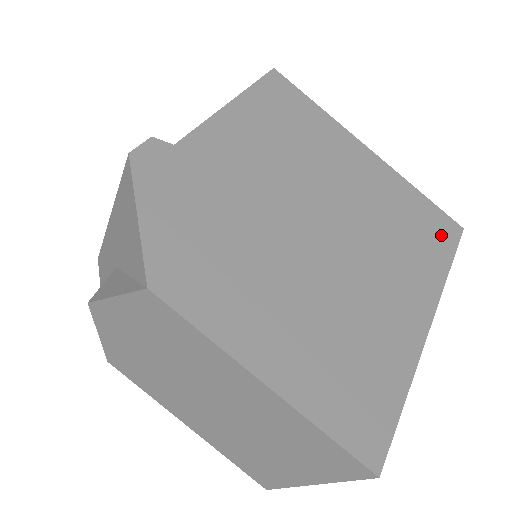
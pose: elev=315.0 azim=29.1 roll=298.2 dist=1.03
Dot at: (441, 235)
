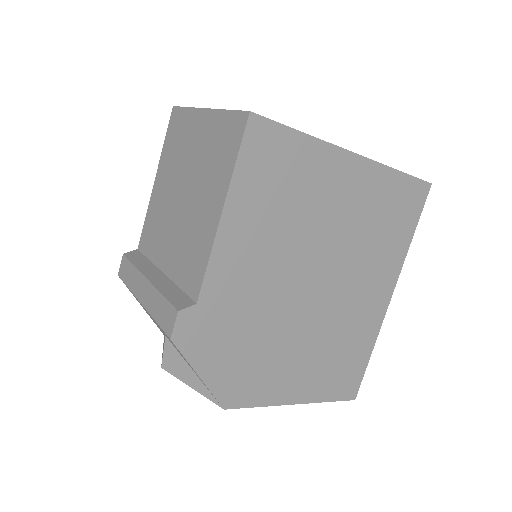
Dot at: (411, 209)
